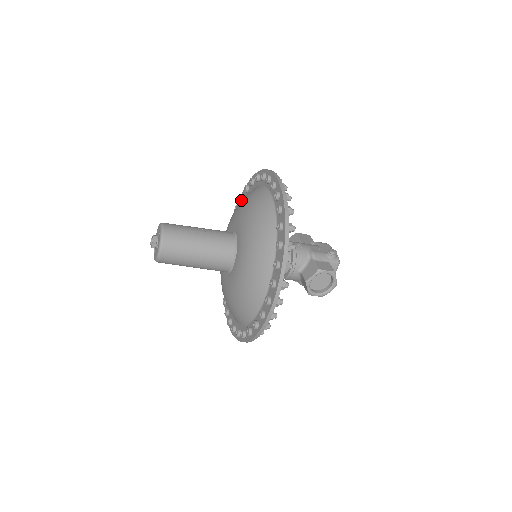
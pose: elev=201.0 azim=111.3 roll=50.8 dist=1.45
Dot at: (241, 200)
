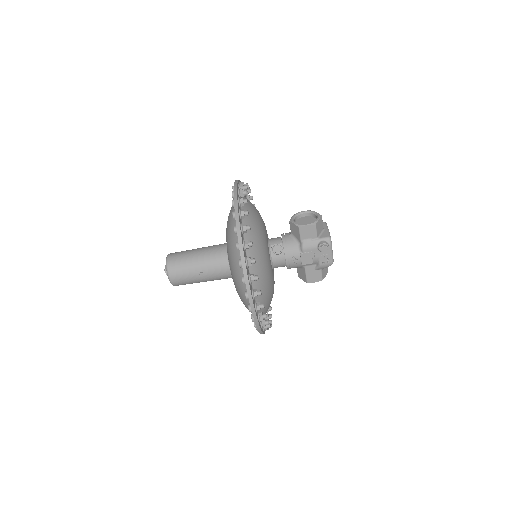
Dot at: occluded
